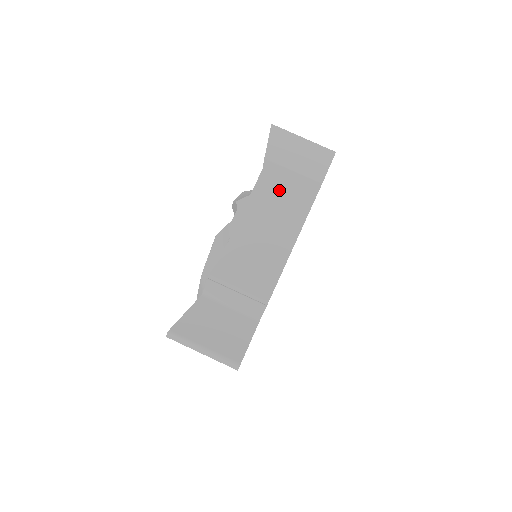
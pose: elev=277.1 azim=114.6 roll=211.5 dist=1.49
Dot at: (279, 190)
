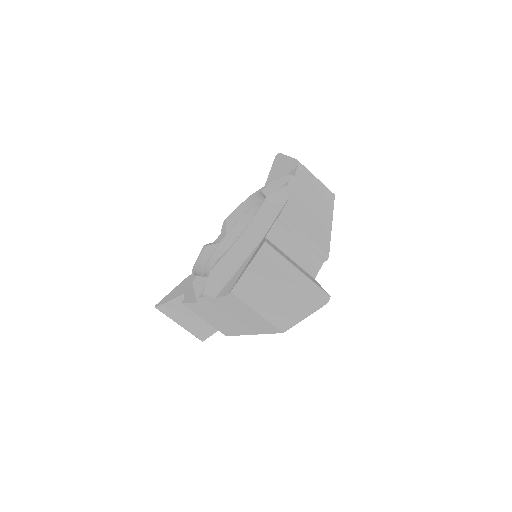
Dot at: (242, 312)
